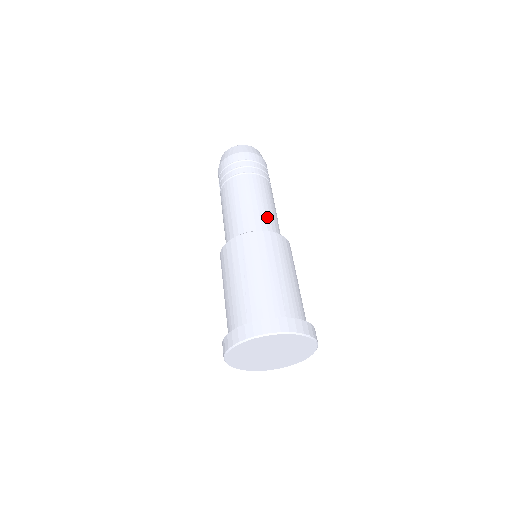
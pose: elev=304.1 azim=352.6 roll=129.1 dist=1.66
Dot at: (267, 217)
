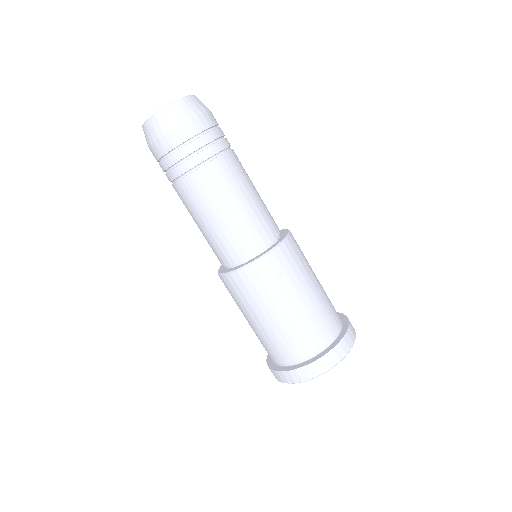
Dot at: (267, 213)
